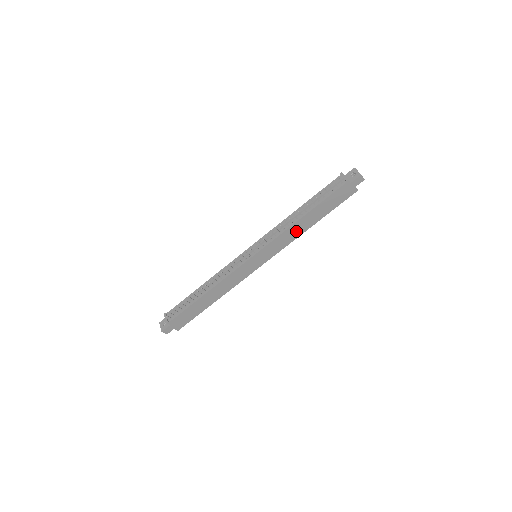
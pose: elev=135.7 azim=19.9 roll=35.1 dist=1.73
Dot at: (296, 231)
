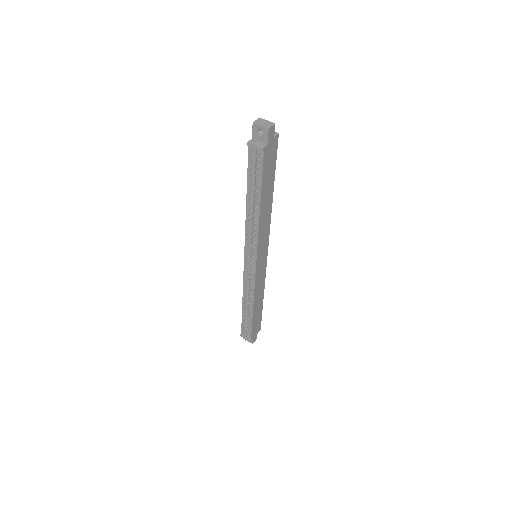
Dot at: (265, 216)
